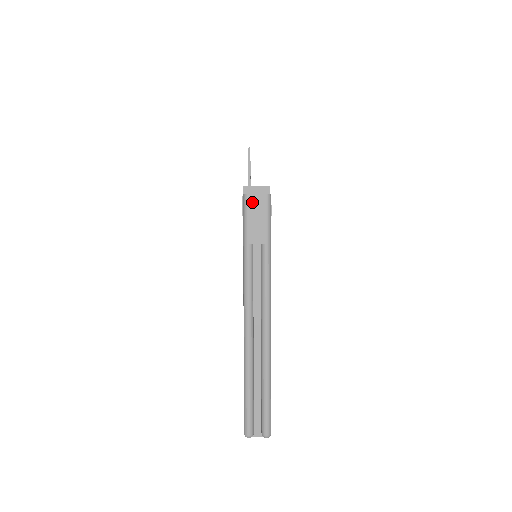
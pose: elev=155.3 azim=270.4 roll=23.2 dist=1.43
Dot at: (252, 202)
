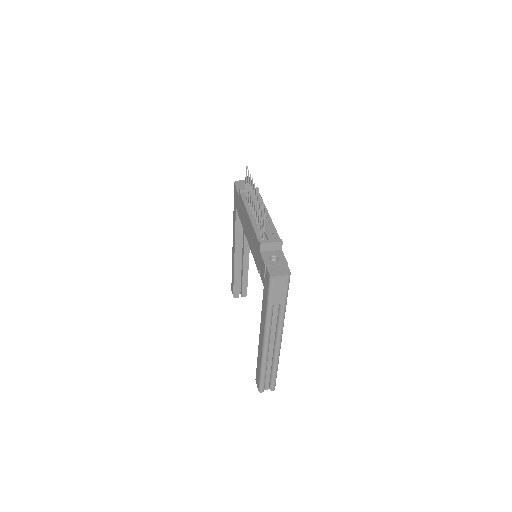
Dot at: (277, 281)
